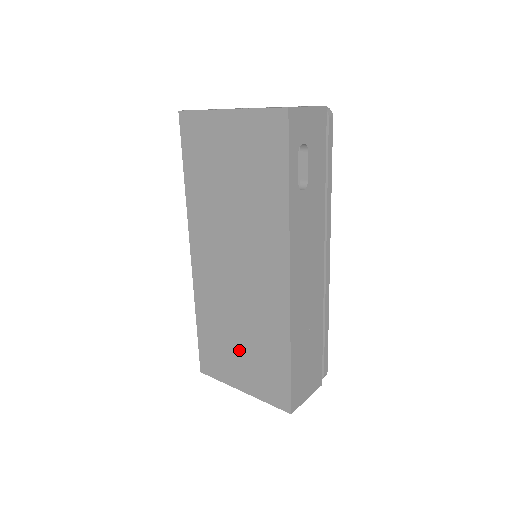
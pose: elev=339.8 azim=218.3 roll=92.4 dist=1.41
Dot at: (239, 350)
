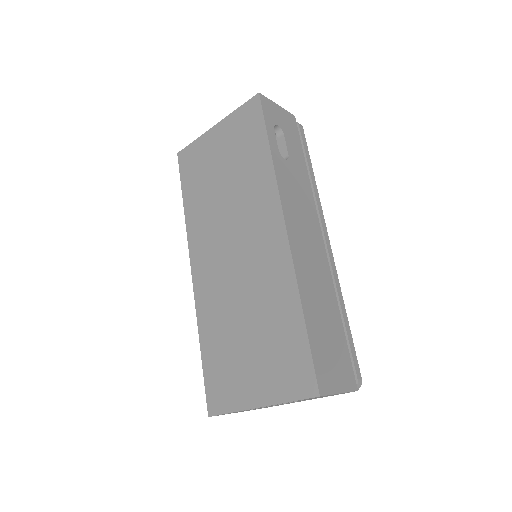
Dot at: (248, 349)
